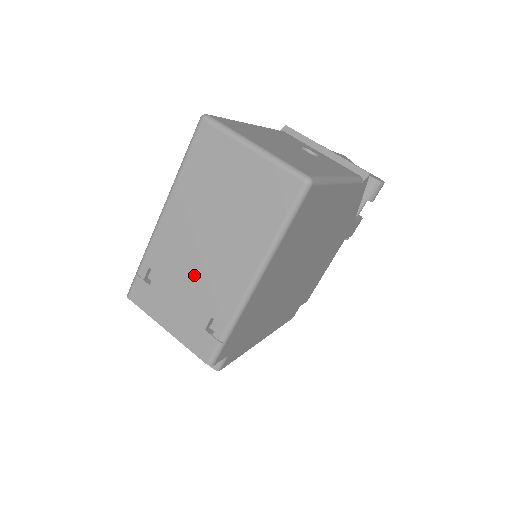
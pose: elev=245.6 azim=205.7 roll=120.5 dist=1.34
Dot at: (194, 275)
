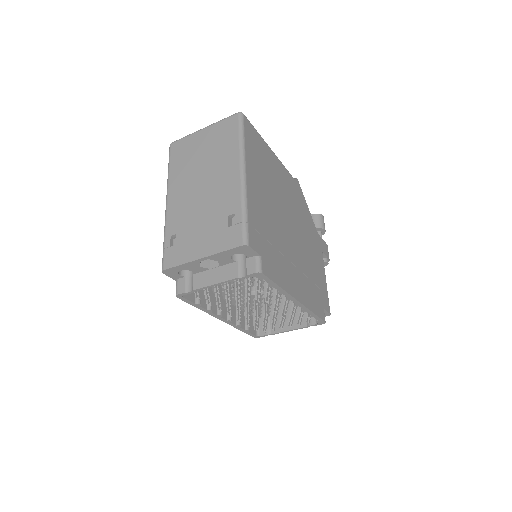
Dot at: (203, 207)
